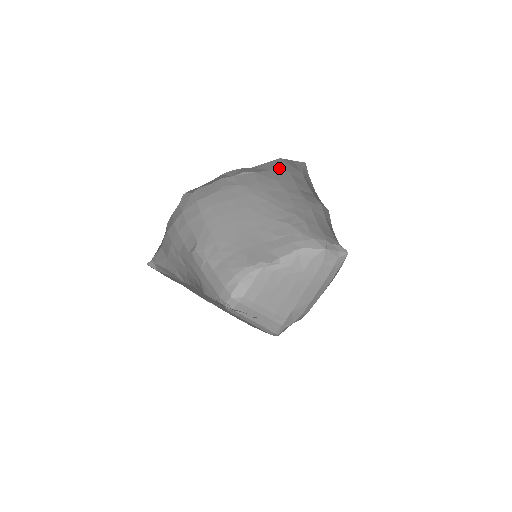
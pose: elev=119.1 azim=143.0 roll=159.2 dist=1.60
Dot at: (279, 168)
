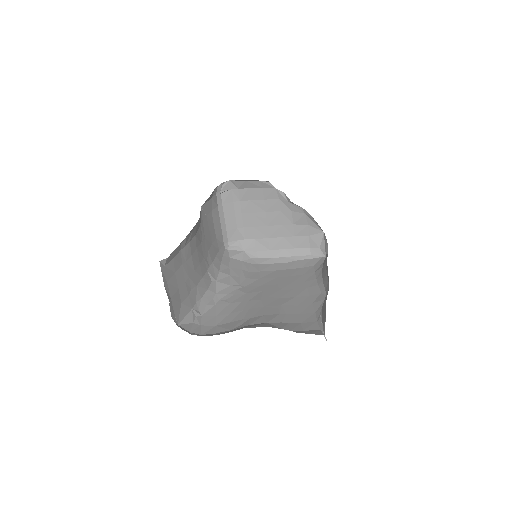
Dot at: occluded
